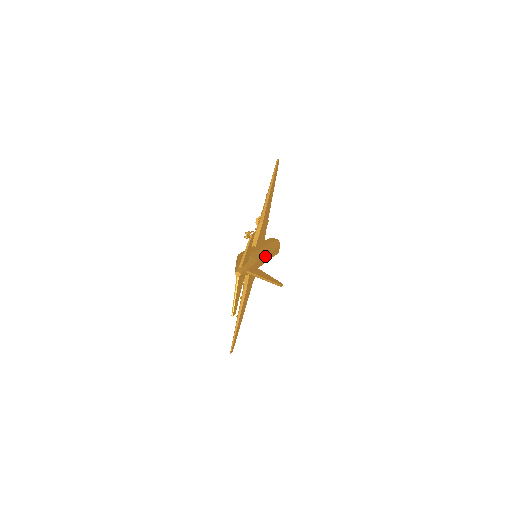
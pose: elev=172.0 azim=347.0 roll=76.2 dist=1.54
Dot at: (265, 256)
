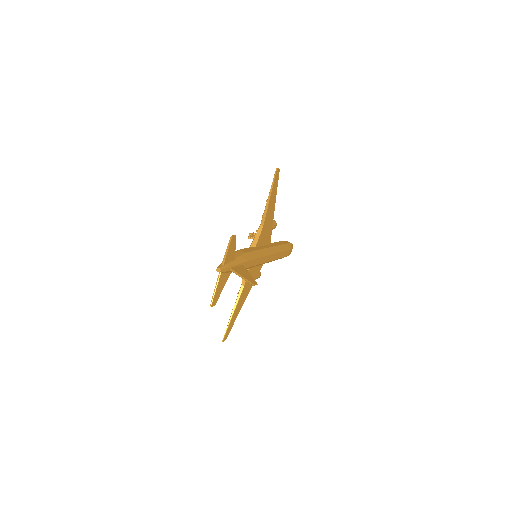
Dot at: (262, 257)
